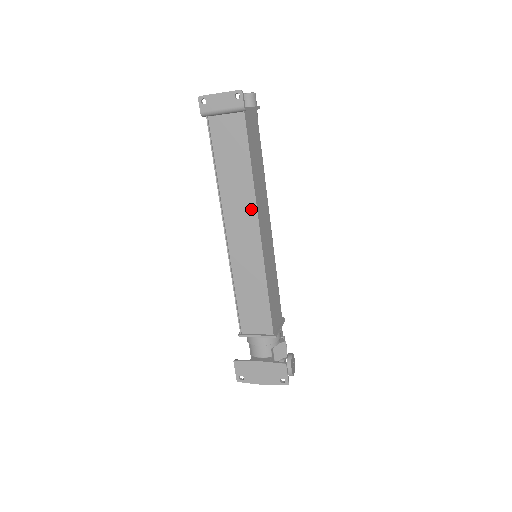
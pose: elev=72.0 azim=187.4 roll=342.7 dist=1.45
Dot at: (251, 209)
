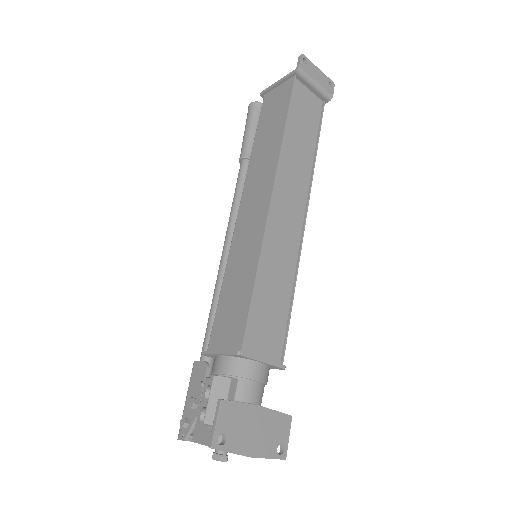
Dot at: (304, 188)
